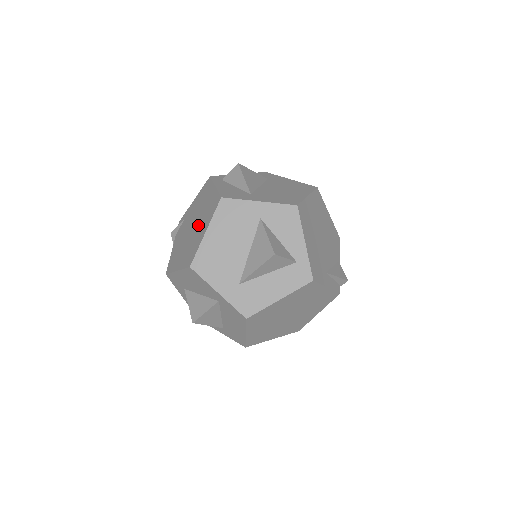
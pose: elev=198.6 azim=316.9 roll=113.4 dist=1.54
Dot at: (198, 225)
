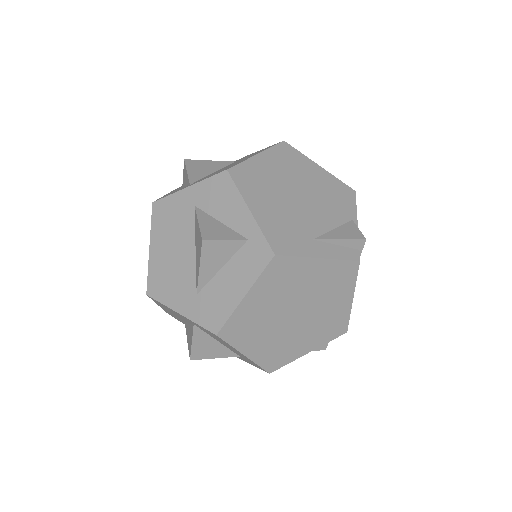
Dot at: occluded
